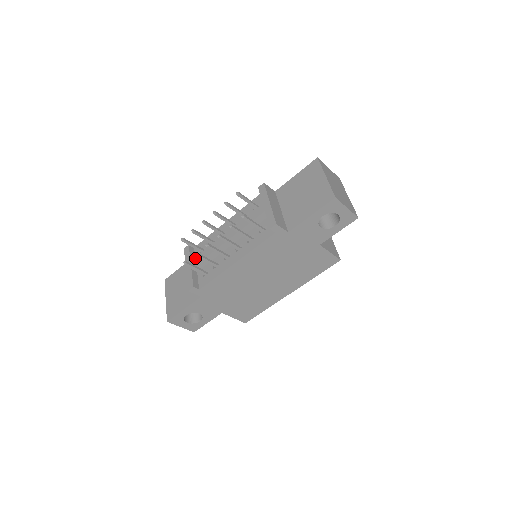
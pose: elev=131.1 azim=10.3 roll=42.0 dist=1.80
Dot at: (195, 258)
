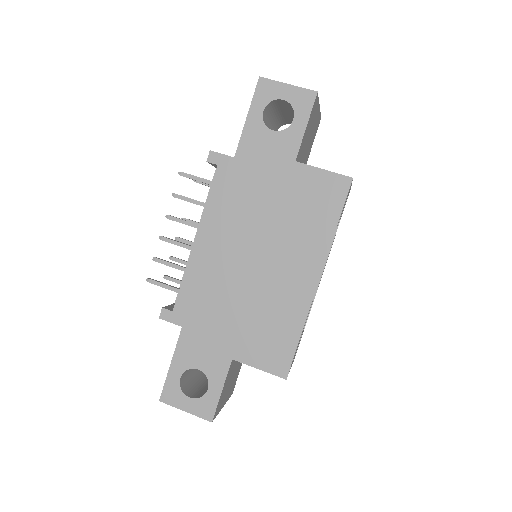
Dot at: occluded
